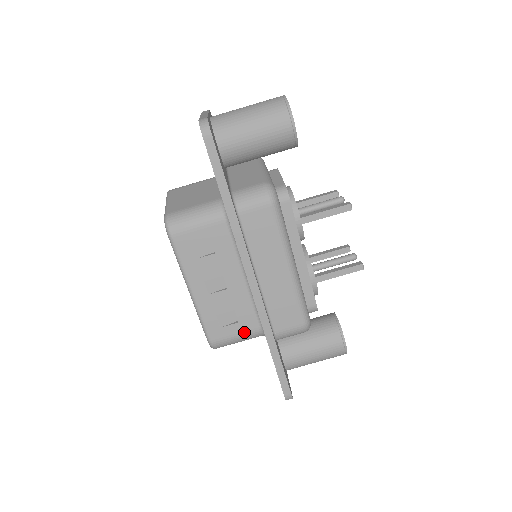
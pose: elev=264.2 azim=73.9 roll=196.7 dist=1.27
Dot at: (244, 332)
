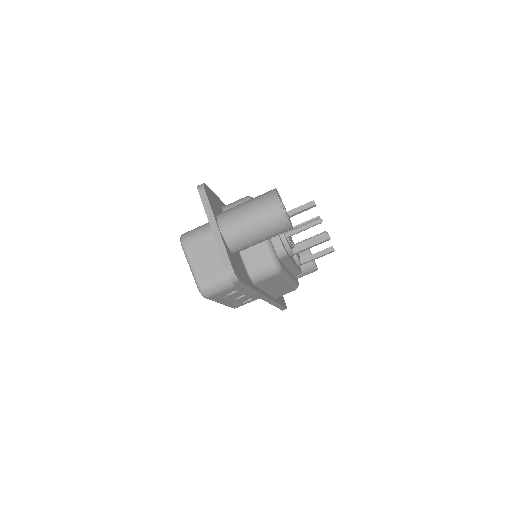
Dot at: occluded
